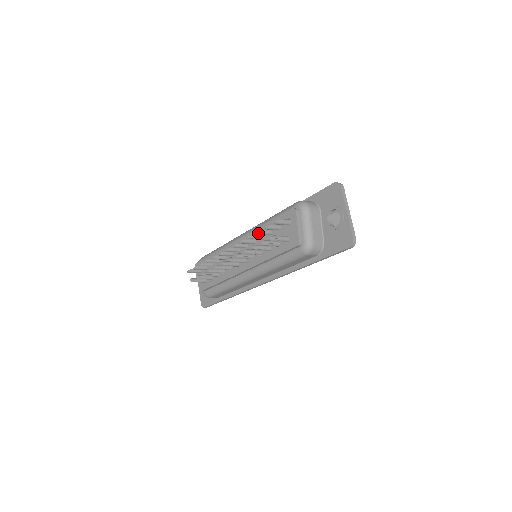
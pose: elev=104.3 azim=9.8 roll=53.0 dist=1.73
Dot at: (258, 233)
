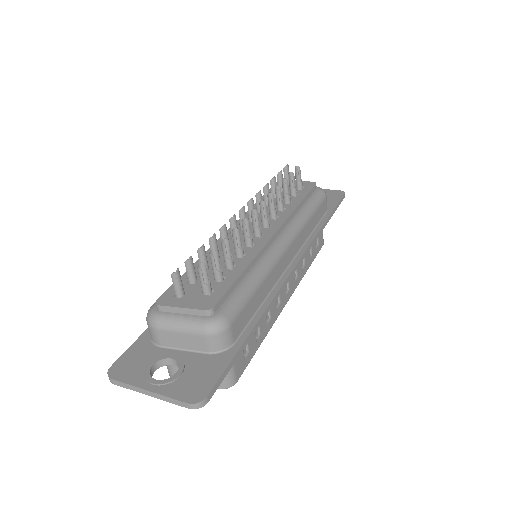
Dot at: (275, 177)
